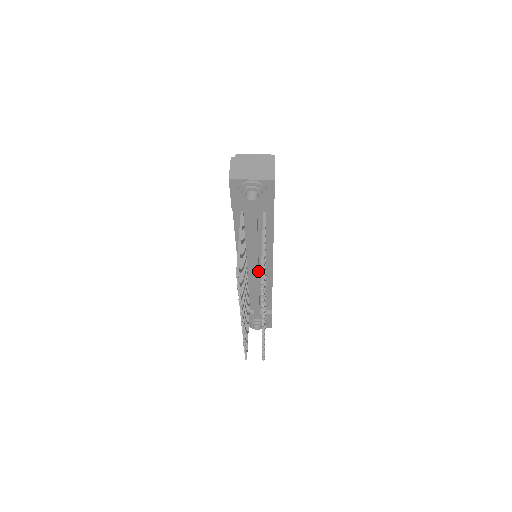
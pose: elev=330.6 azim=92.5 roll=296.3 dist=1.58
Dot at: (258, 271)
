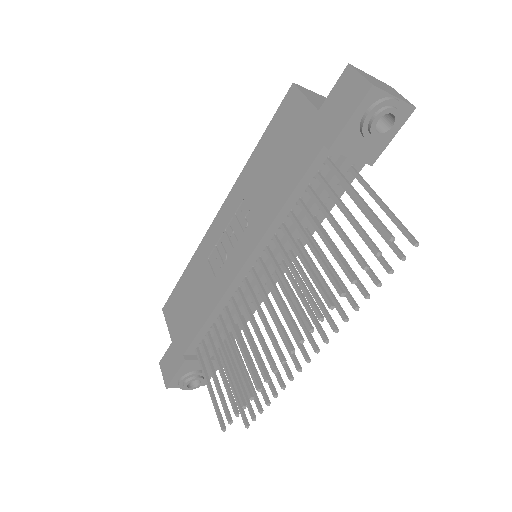
Dot at: occluded
